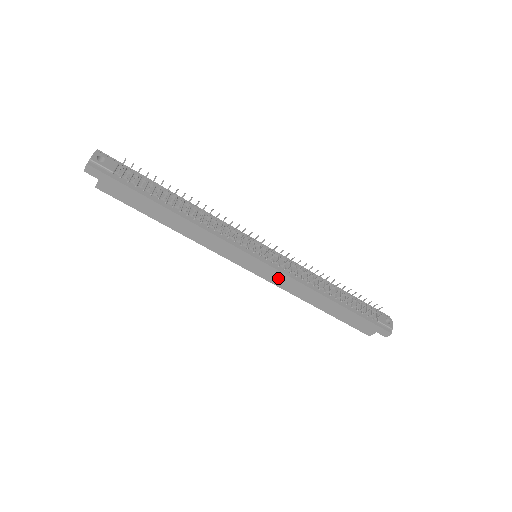
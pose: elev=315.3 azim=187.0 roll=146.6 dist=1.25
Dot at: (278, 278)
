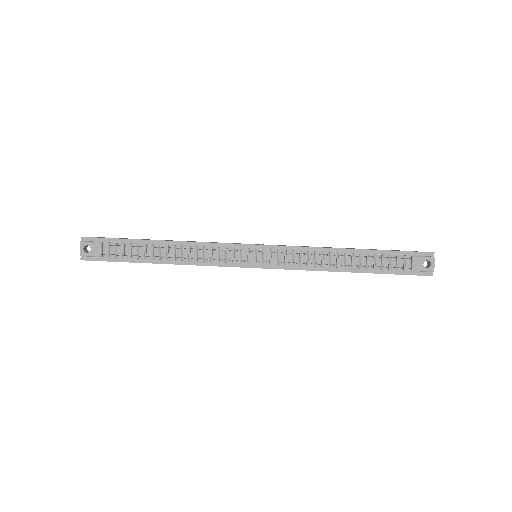
Dot at: occluded
